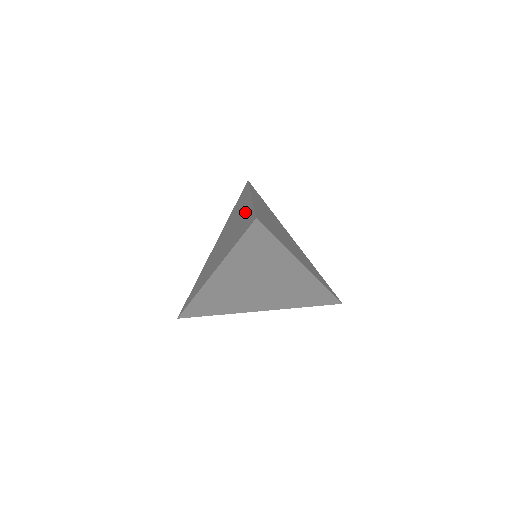
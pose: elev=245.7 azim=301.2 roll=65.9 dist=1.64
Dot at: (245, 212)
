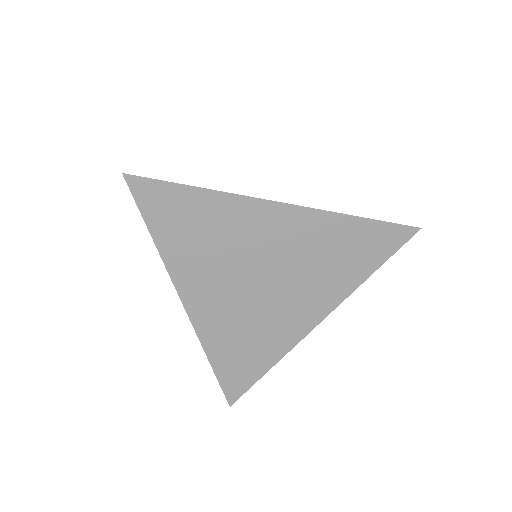
Dot at: occluded
